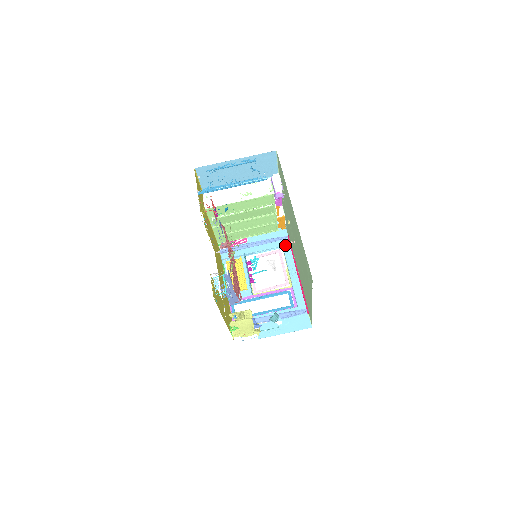
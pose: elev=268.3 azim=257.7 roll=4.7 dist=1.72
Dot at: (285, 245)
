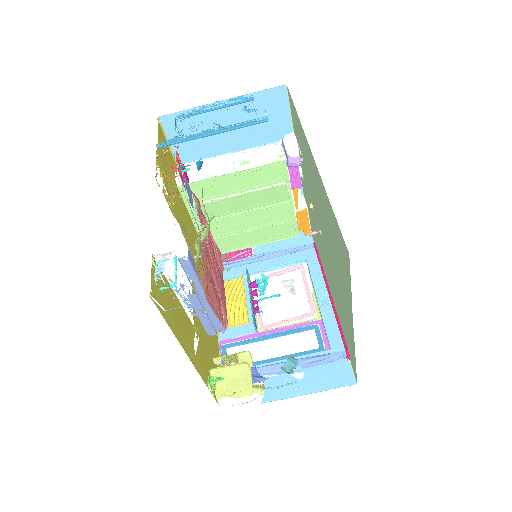
Dot at: (310, 257)
